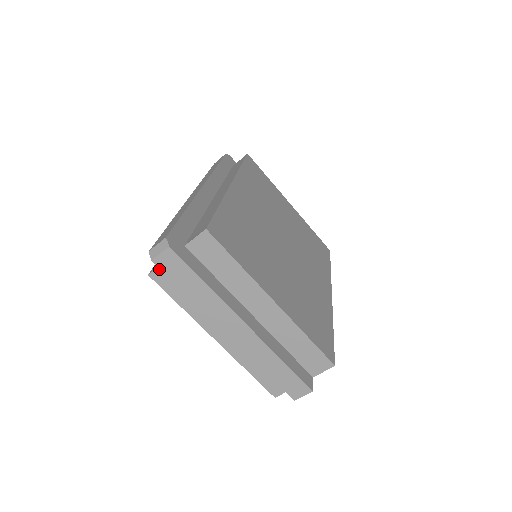
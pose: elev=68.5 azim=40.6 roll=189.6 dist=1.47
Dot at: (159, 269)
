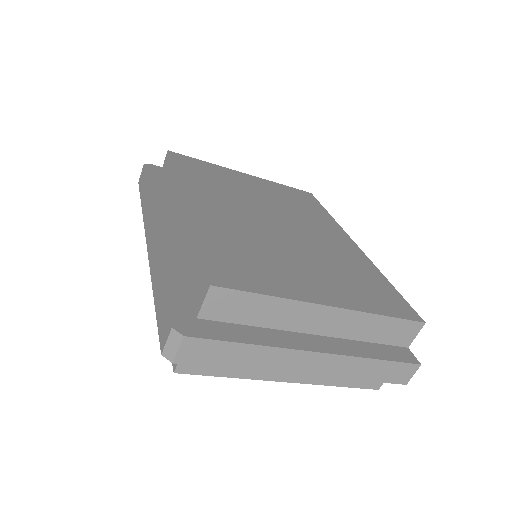
Dot at: occluded
